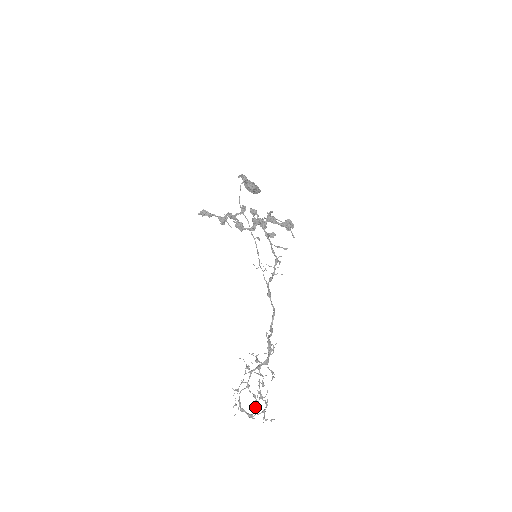
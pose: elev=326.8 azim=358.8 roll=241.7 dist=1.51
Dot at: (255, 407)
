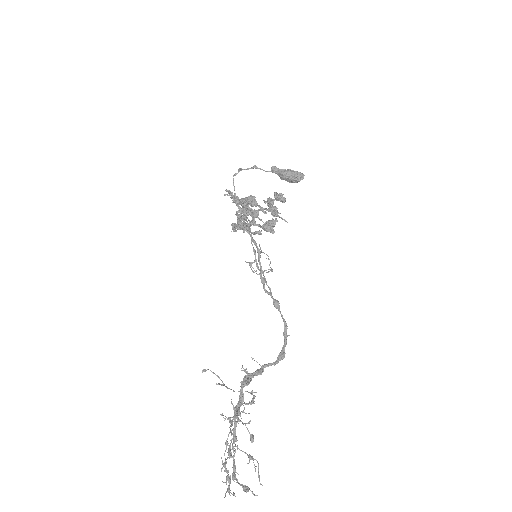
Dot at: (258, 477)
